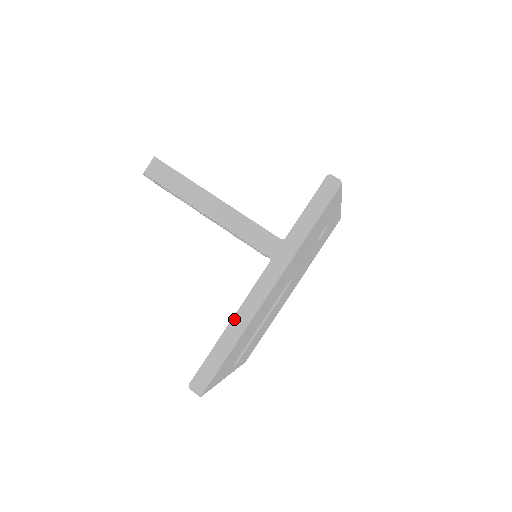
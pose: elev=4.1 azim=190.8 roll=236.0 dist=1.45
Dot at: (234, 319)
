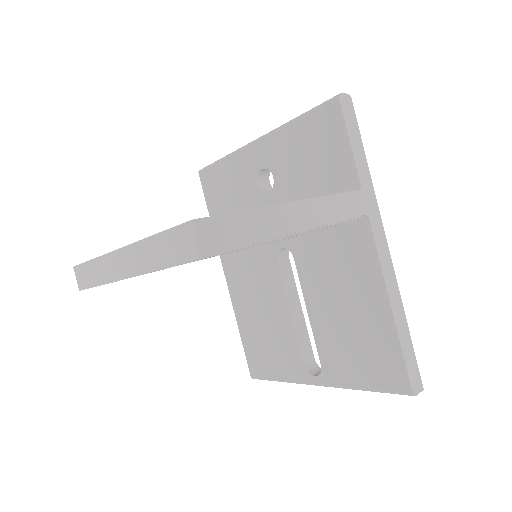
Dot at: (390, 298)
